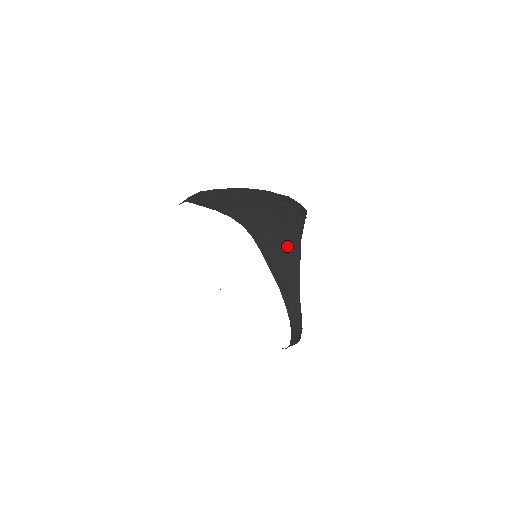
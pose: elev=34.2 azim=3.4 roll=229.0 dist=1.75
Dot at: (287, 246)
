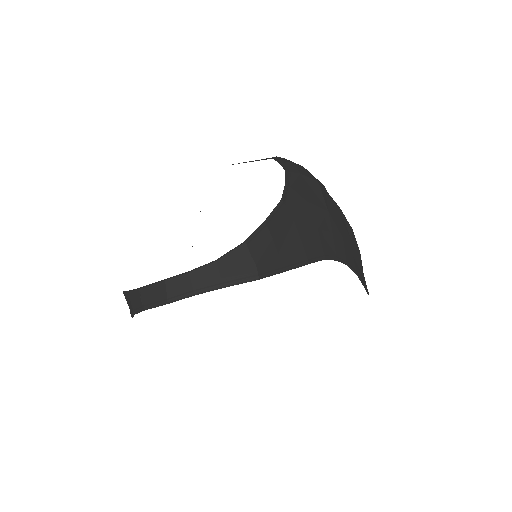
Dot at: (354, 245)
